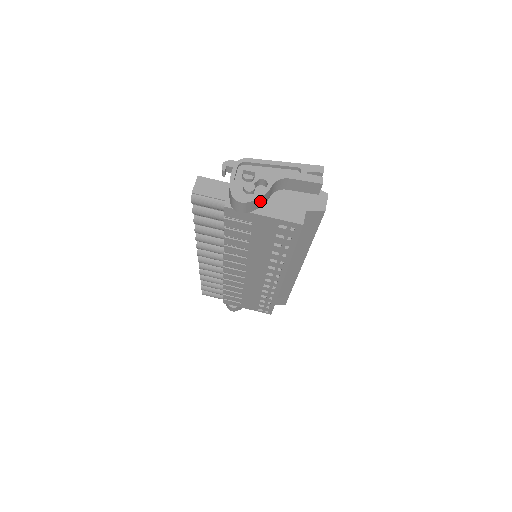
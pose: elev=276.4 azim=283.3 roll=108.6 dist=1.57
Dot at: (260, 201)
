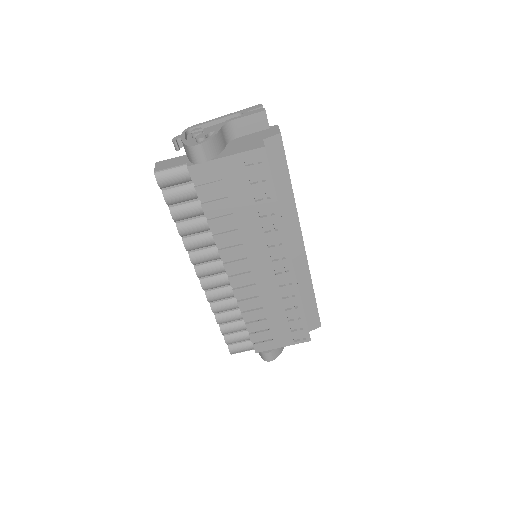
Dot at: (215, 143)
